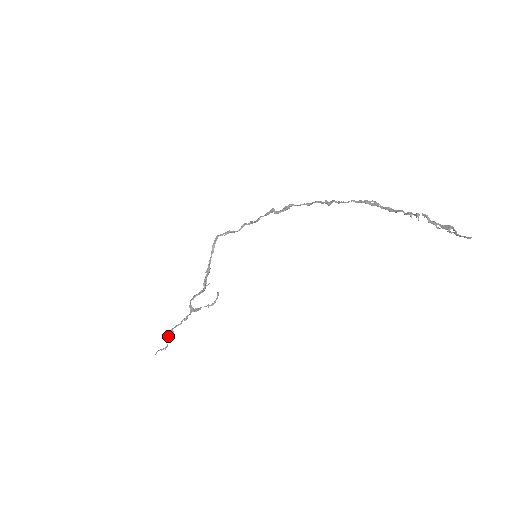
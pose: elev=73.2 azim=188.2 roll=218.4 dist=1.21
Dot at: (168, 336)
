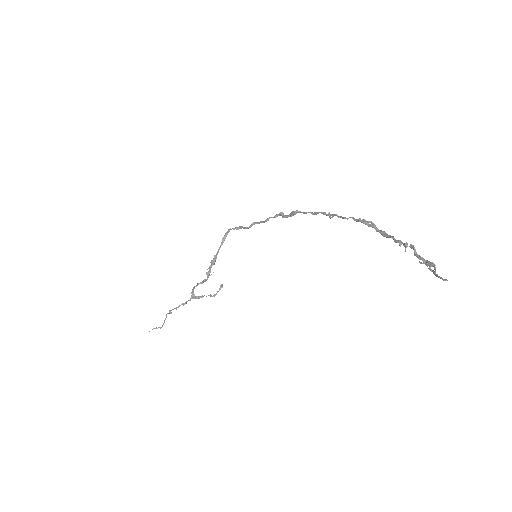
Dot at: (166, 316)
